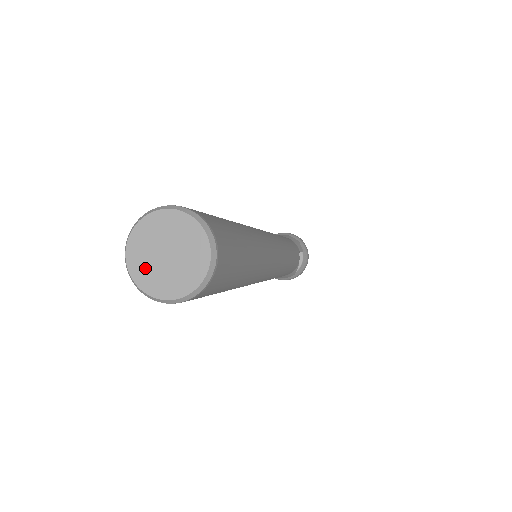
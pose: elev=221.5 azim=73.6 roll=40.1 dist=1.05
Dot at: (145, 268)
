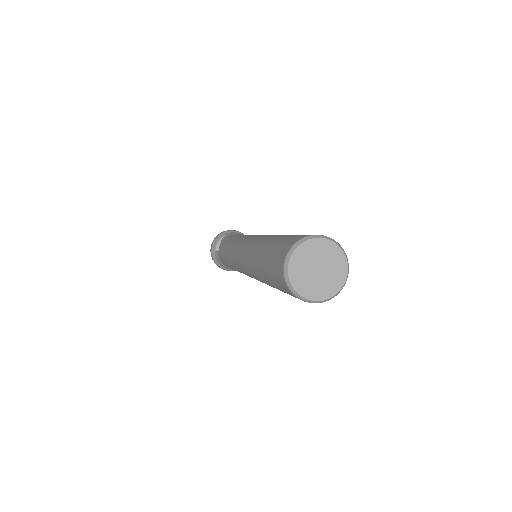
Dot at: (301, 276)
